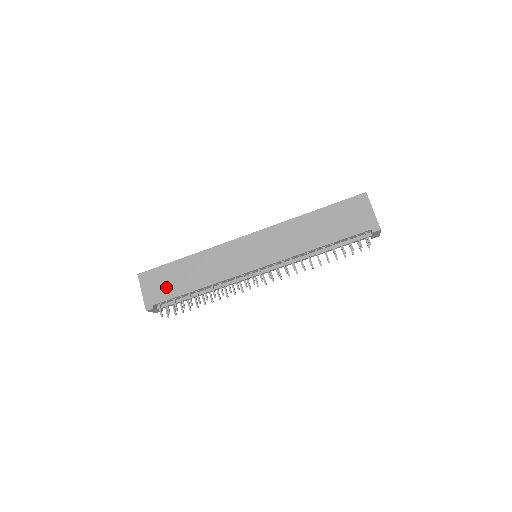
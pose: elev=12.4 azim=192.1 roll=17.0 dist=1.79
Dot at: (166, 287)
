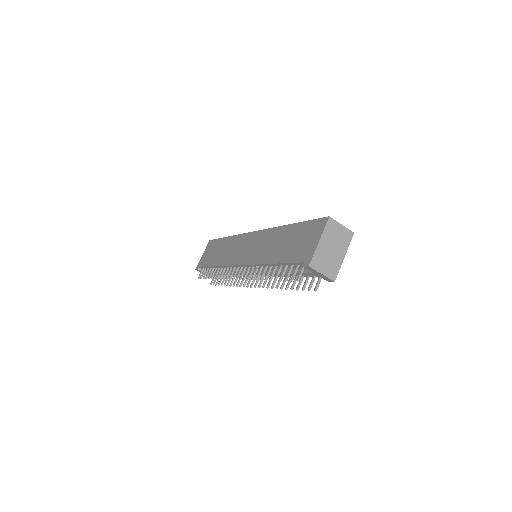
Dot at: (209, 256)
